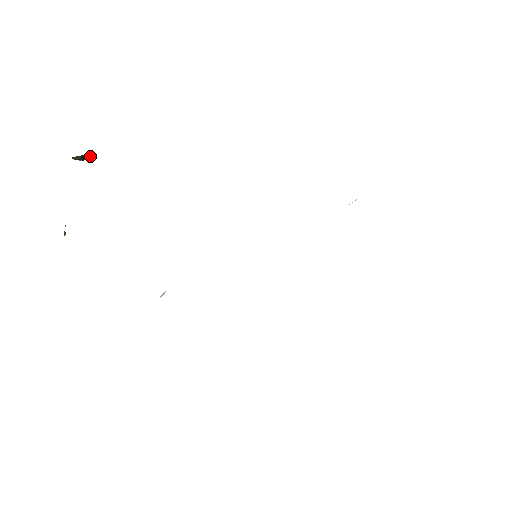
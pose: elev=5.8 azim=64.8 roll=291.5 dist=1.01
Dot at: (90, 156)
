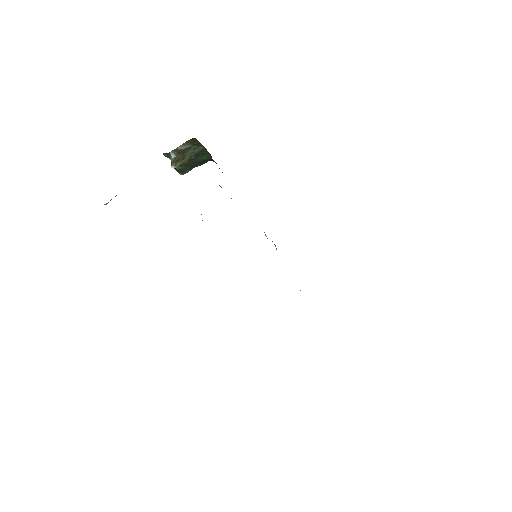
Dot at: (190, 151)
